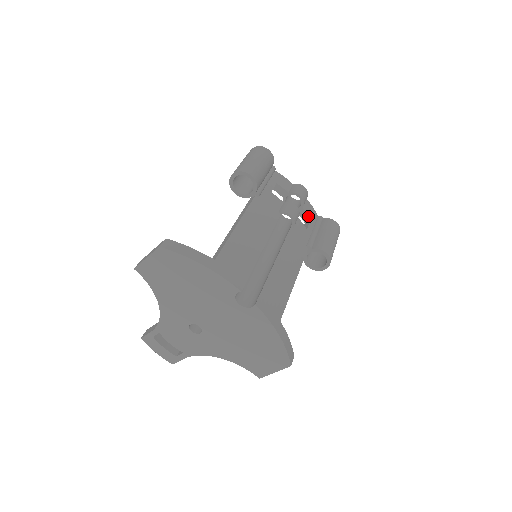
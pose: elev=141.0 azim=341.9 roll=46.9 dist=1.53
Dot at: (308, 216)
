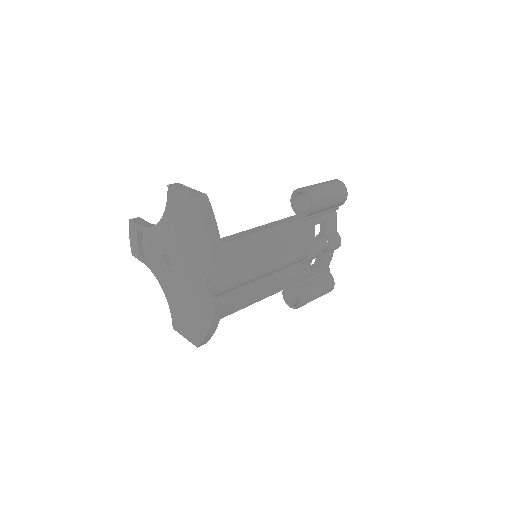
Dot at: (321, 262)
